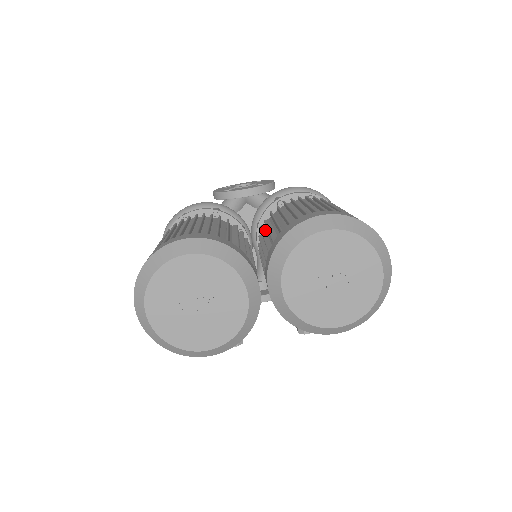
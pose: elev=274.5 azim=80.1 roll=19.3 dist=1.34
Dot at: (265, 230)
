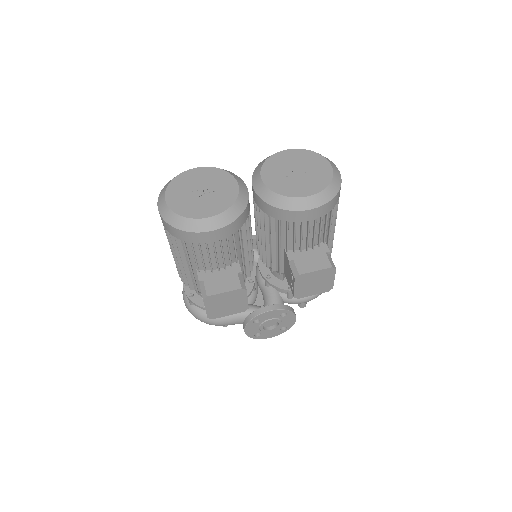
Dot at: occluded
